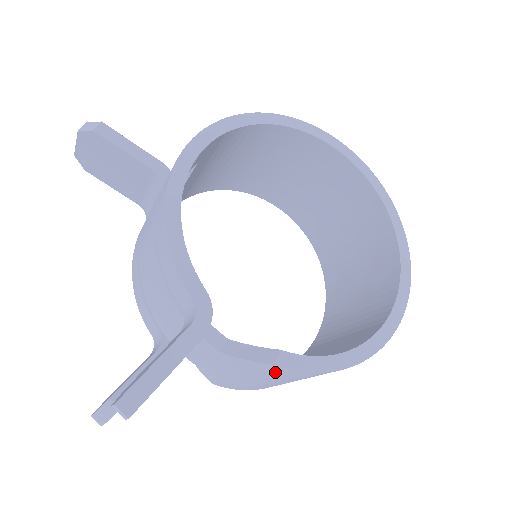
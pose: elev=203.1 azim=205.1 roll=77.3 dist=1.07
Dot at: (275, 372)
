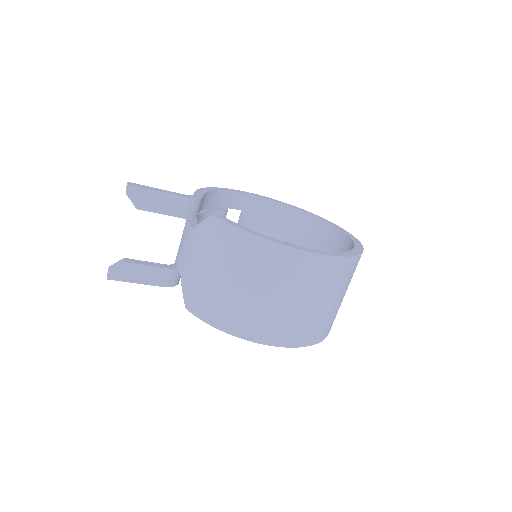
Dot at: (215, 233)
